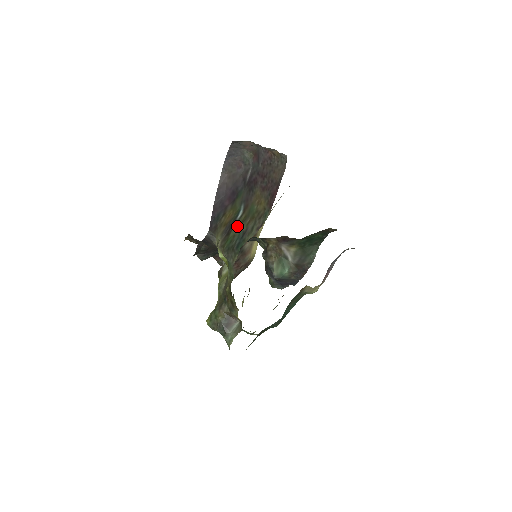
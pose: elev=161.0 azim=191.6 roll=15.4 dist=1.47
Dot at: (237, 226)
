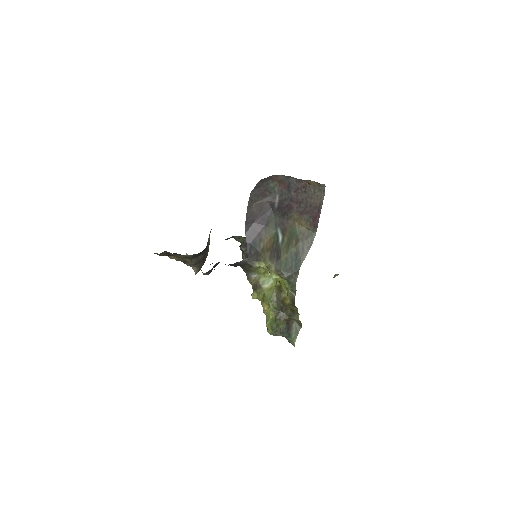
Dot at: (285, 249)
